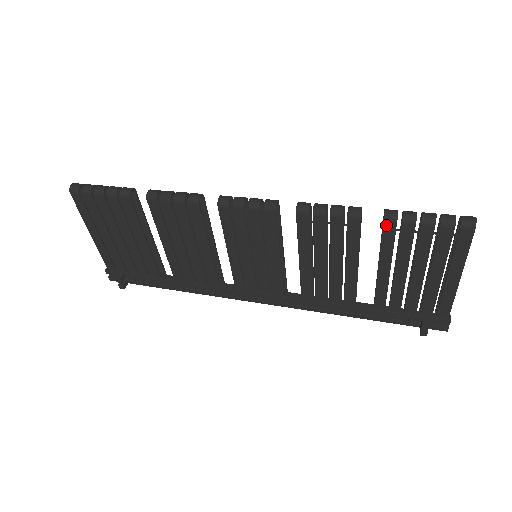
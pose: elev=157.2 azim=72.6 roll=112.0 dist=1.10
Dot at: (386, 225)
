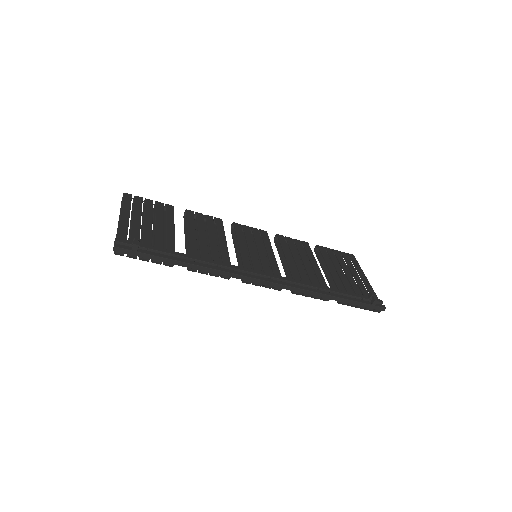
Dot at: (320, 247)
